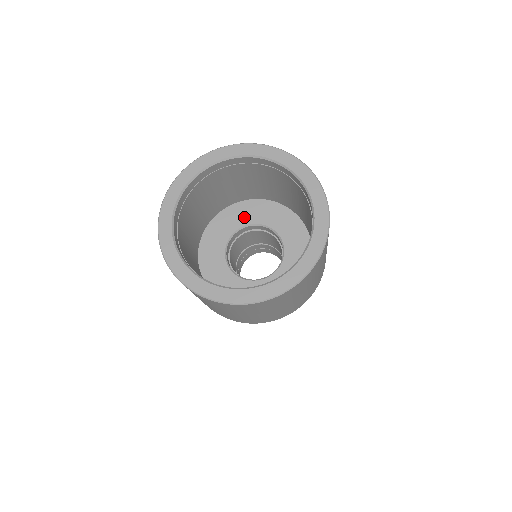
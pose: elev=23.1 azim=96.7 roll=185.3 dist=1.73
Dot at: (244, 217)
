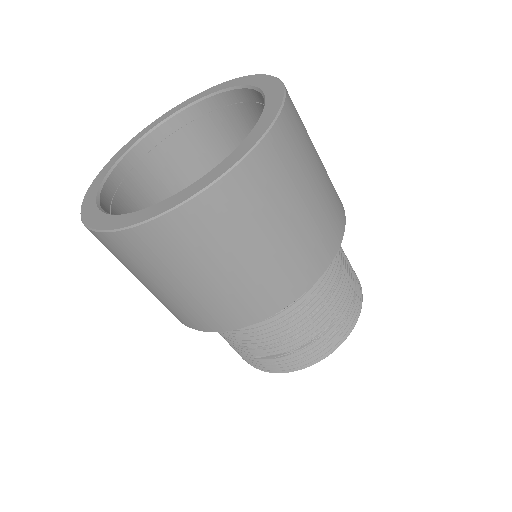
Dot at: occluded
